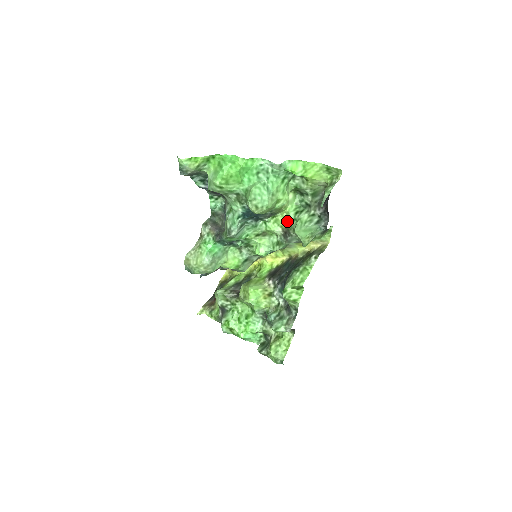
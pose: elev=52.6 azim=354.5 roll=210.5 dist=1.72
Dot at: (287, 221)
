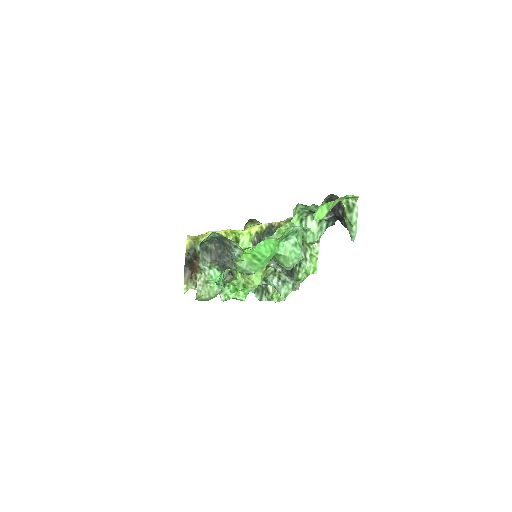
Dot at: occluded
